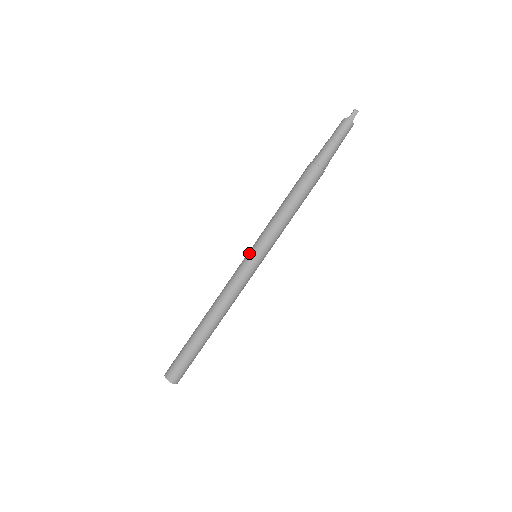
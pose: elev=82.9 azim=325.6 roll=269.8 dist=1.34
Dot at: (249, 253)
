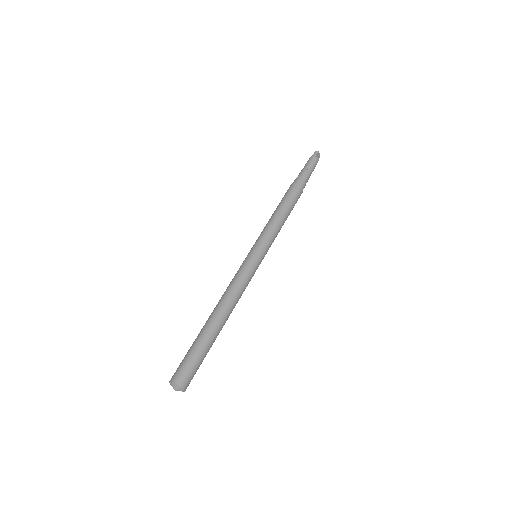
Dot at: (248, 253)
